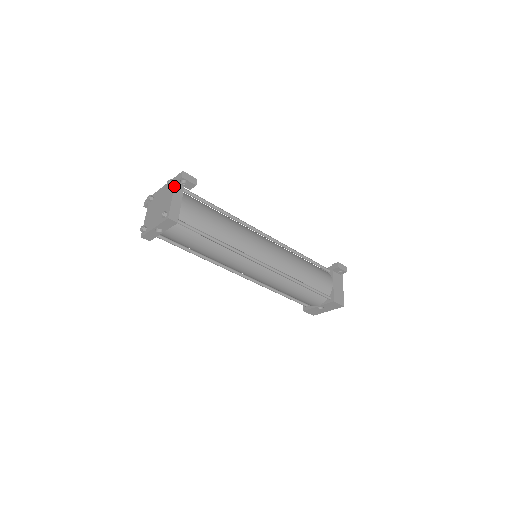
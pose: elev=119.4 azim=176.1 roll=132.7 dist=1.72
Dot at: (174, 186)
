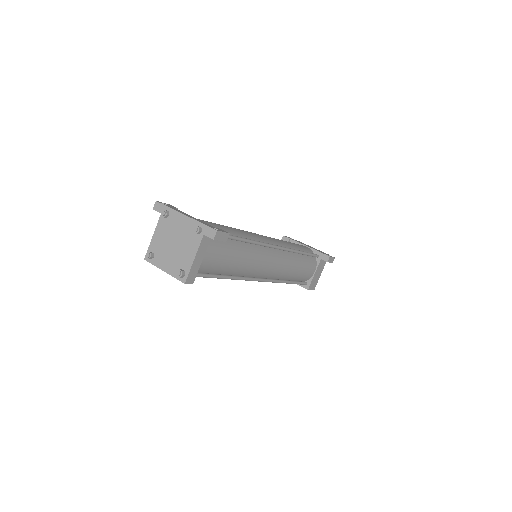
Dot at: (201, 241)
